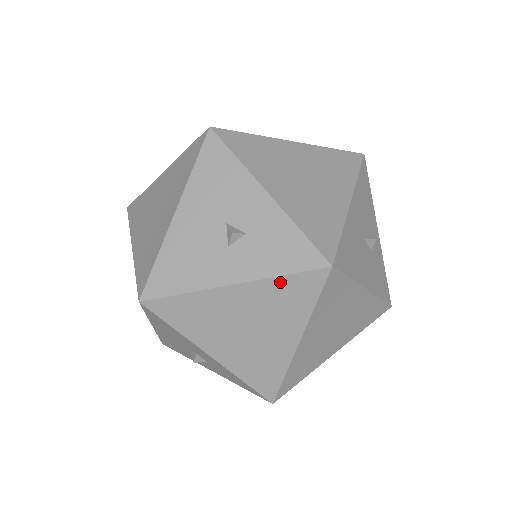
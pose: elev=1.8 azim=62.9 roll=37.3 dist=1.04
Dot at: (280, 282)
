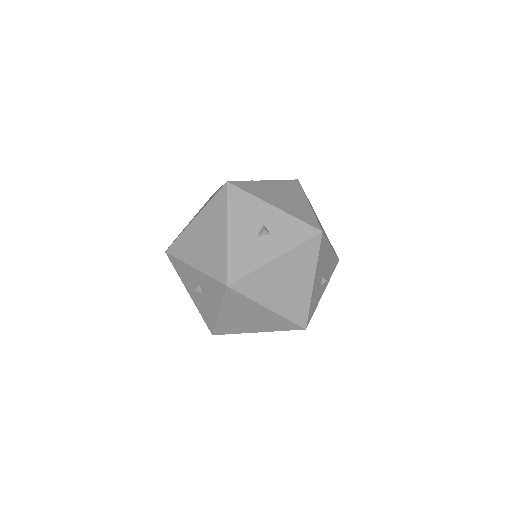
Dot at: (284, 182)
